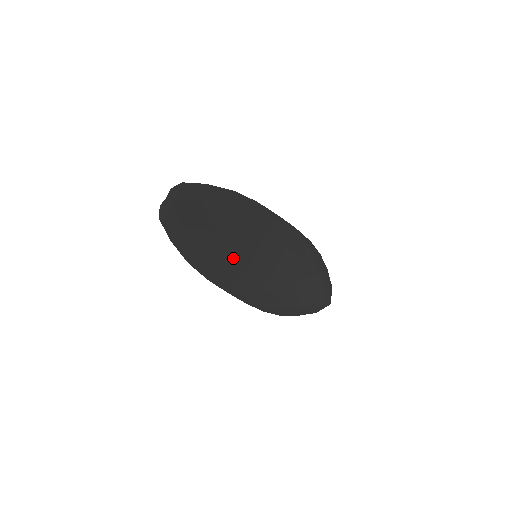
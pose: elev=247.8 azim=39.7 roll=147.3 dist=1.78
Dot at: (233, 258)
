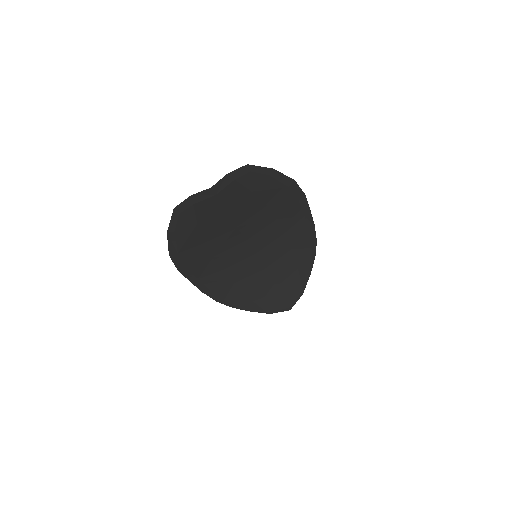
Dot at: (229, 255)
